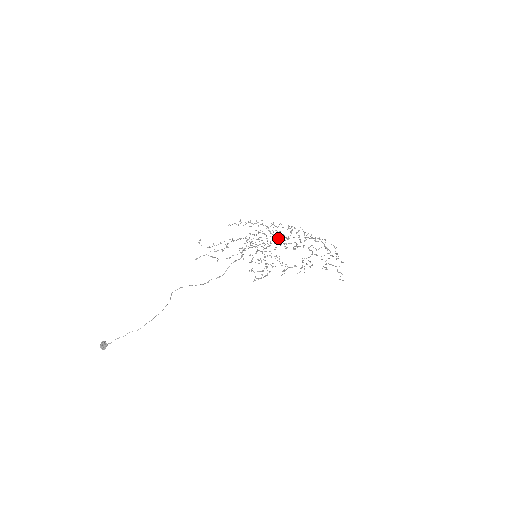
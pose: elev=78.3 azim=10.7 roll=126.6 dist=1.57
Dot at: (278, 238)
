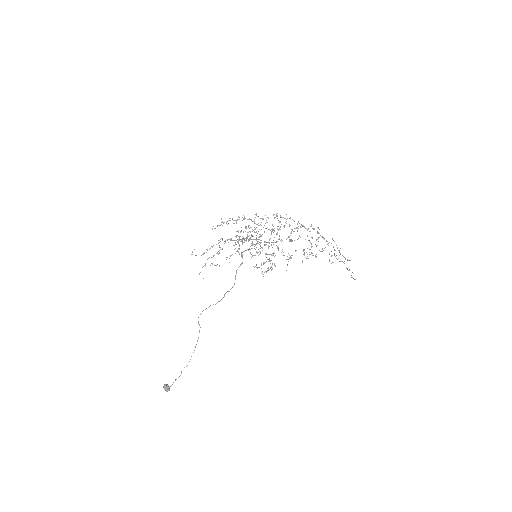
Dot at: occluded
